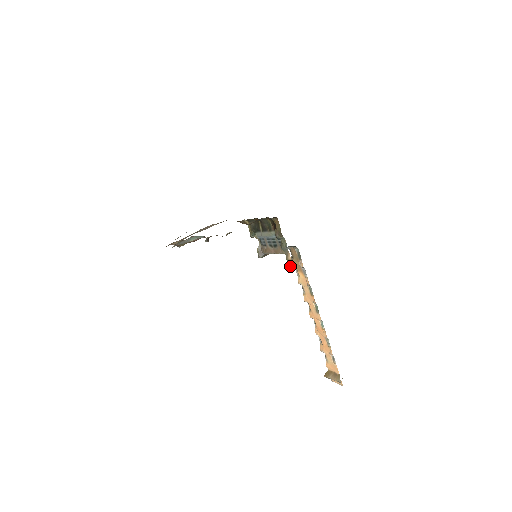
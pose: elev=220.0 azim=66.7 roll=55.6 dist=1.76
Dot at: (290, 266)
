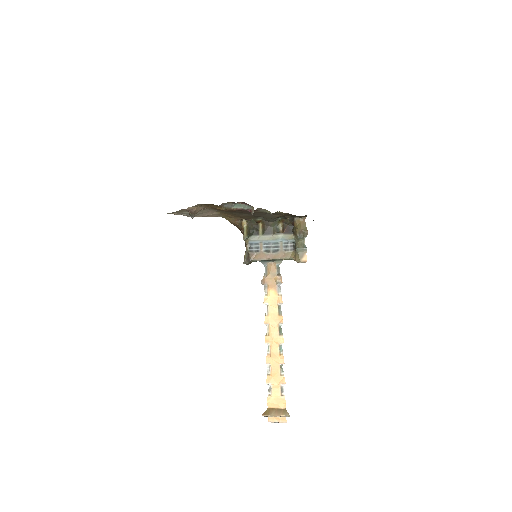
Dot at: (261, 283)
